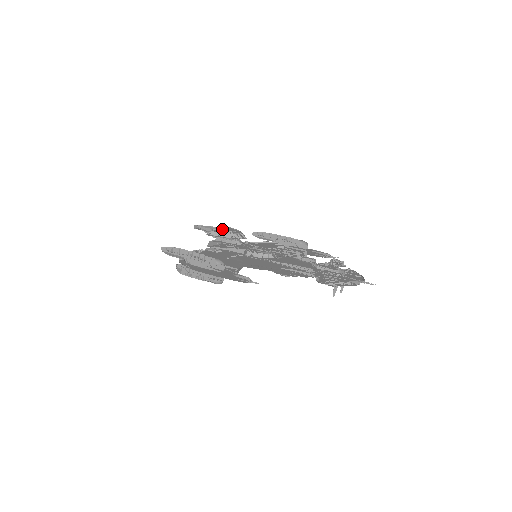
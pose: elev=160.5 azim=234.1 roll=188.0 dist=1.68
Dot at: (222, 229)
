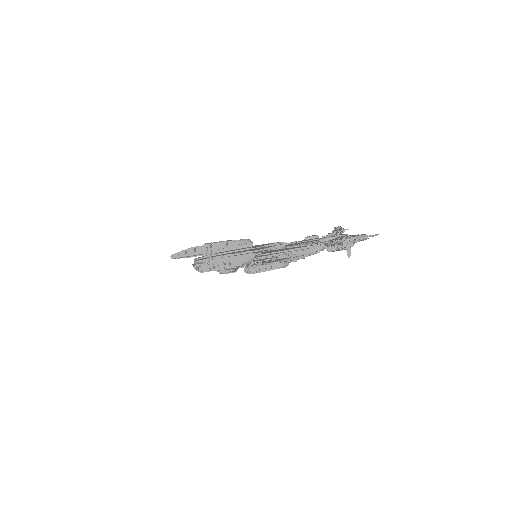
Dot at: occluded
